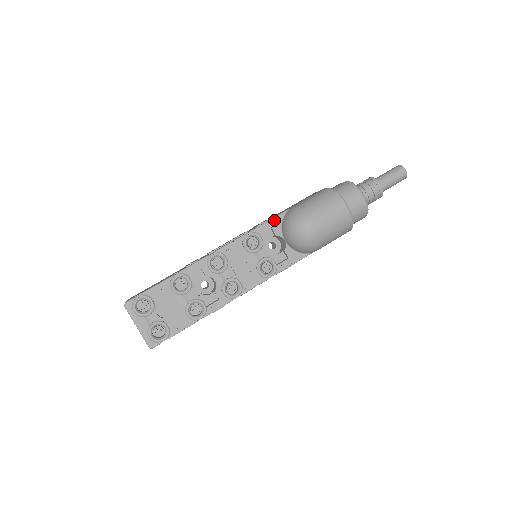
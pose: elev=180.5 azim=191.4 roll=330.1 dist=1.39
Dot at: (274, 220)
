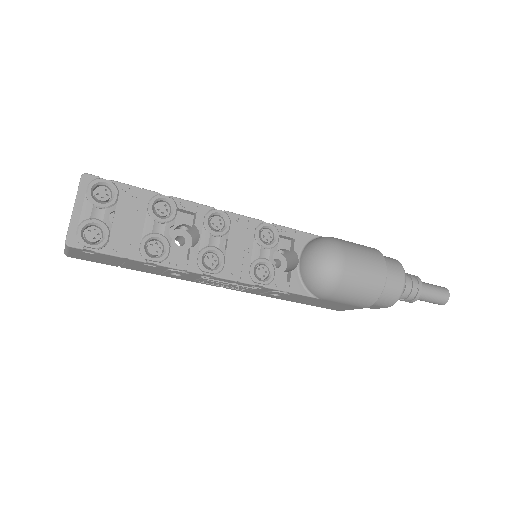
Dot at: (302, 234)
